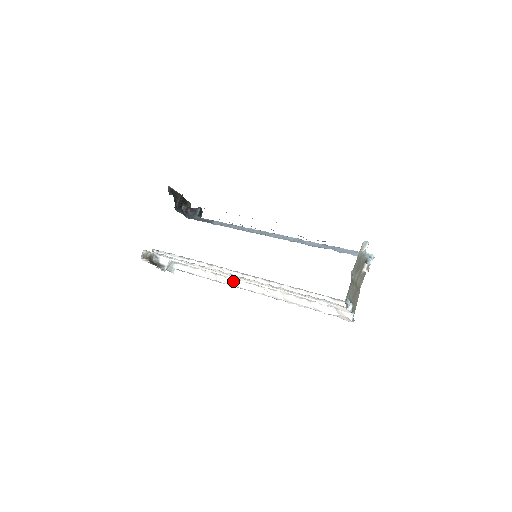
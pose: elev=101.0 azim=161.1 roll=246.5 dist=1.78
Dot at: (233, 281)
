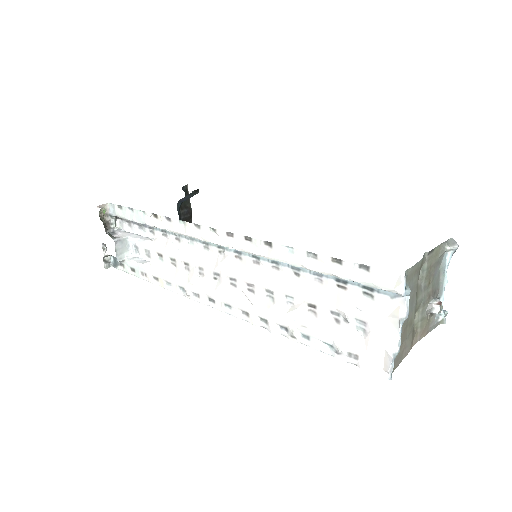
Dot at: (200, 279)
